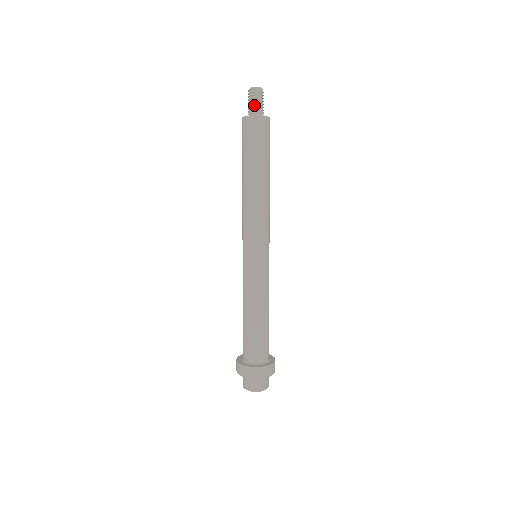
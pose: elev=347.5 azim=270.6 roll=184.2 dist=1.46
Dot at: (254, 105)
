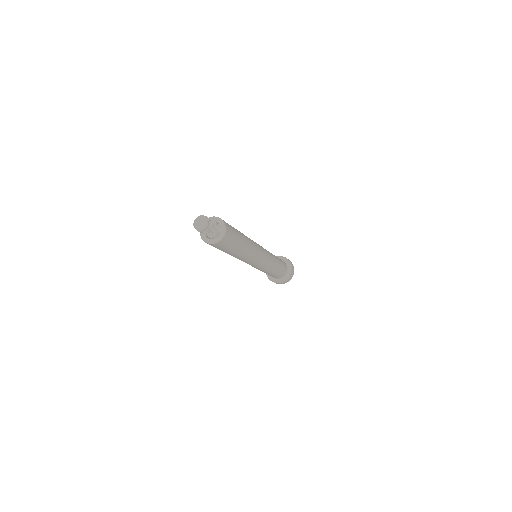
Dot at: occluded
